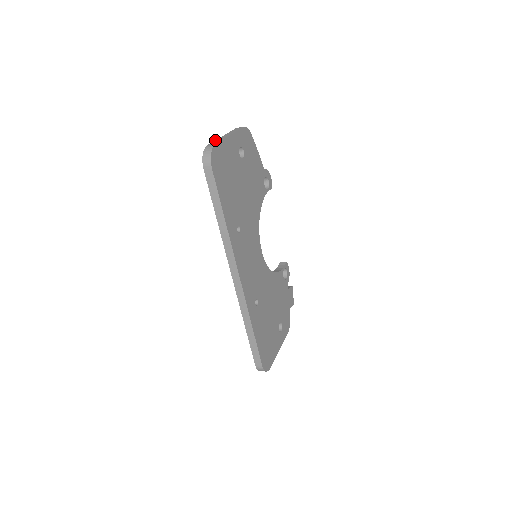
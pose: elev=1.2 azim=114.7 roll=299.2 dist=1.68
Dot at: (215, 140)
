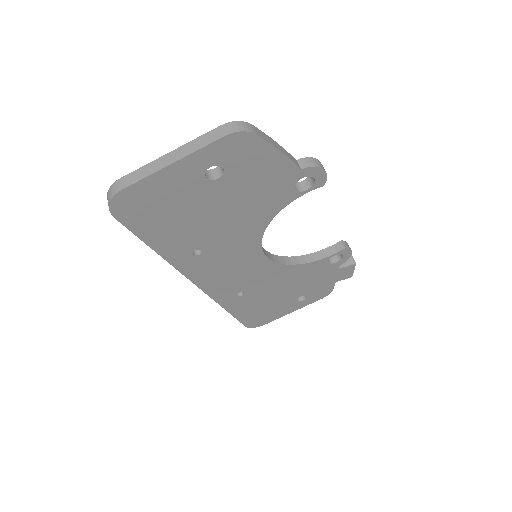
Dot at: (144, 165)
